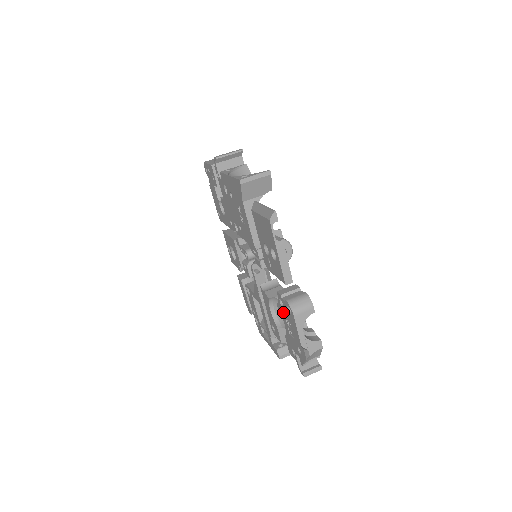
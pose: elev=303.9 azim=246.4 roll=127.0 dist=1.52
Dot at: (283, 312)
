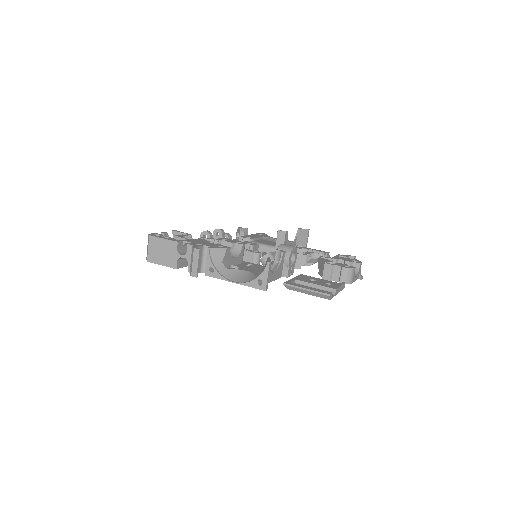
Dot at: occluded
